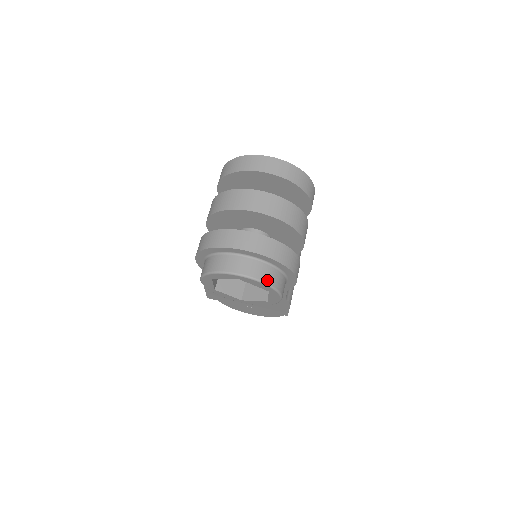
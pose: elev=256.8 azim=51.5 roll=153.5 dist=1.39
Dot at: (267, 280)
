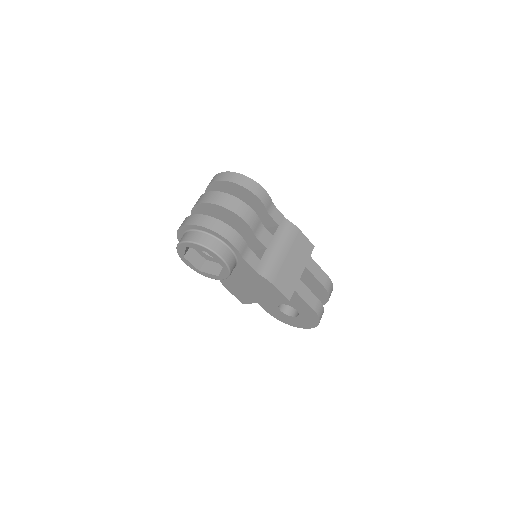
Dot at: (198, 241)
